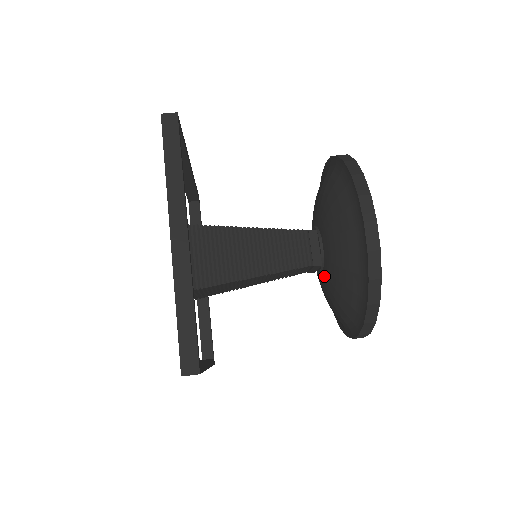
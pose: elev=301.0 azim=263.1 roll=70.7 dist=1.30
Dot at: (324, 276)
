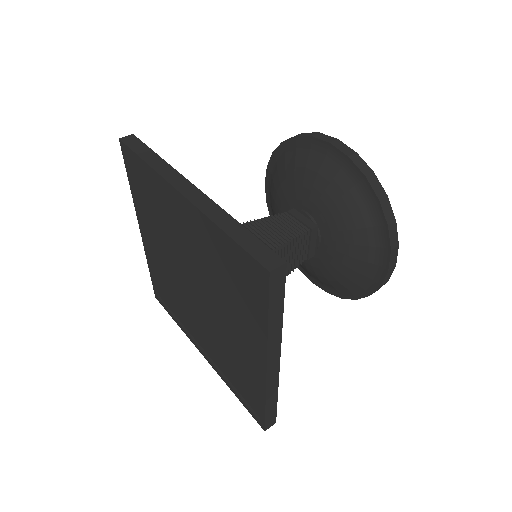
Dot at: (325, 238)
